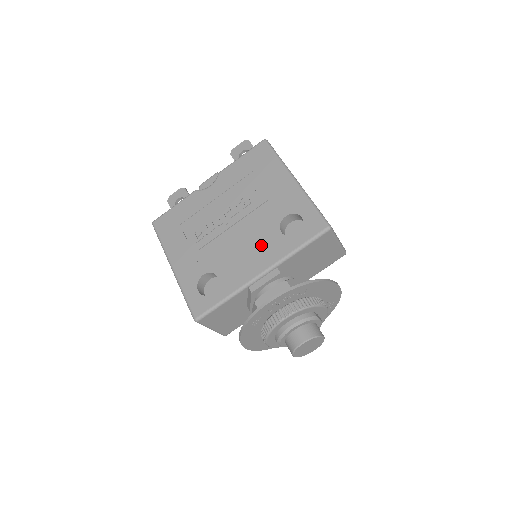
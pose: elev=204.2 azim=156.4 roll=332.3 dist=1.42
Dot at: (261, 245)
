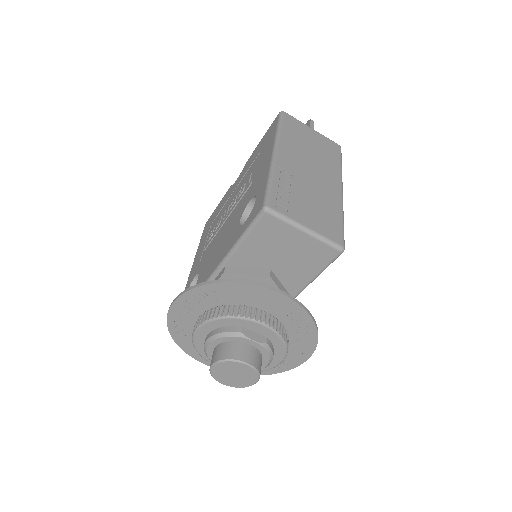
Dot at: (226, 239)
